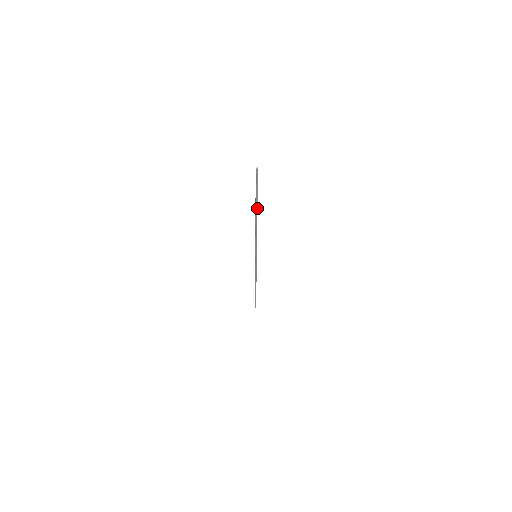
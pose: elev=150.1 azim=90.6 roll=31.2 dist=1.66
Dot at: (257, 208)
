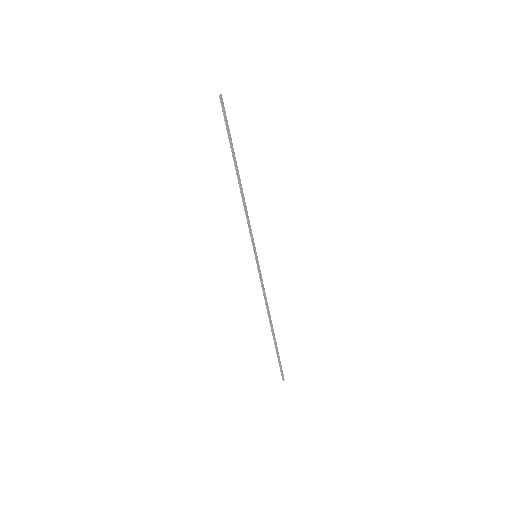
Dot at: (235, 160)
